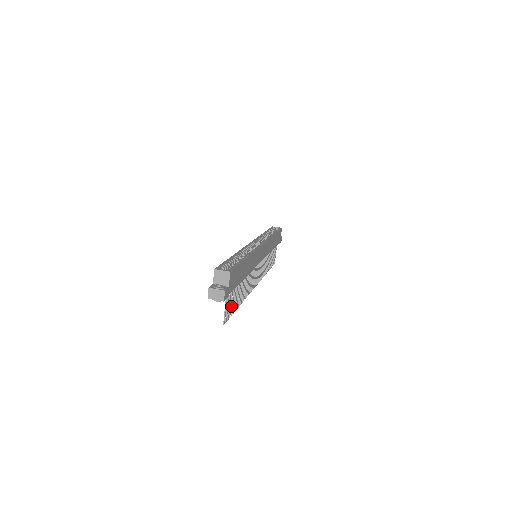
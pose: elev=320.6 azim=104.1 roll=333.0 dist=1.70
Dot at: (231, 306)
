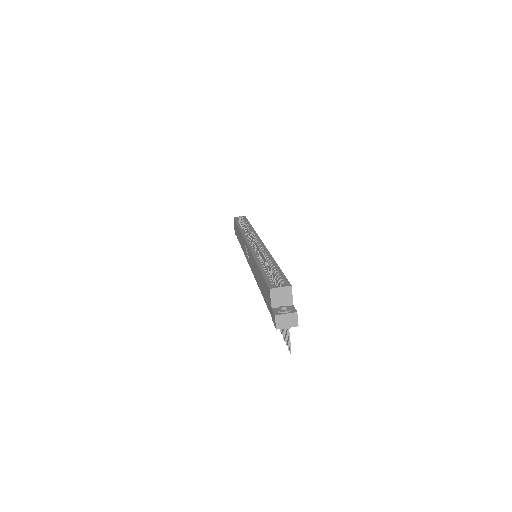
Dot at: occluded
